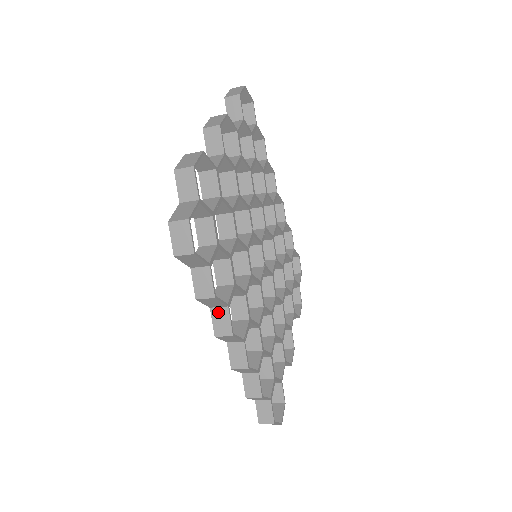
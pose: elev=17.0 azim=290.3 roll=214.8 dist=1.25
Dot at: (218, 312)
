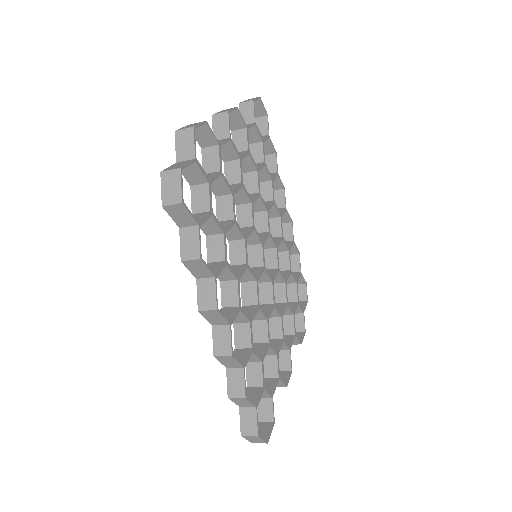
Dot at: (204, 283)
